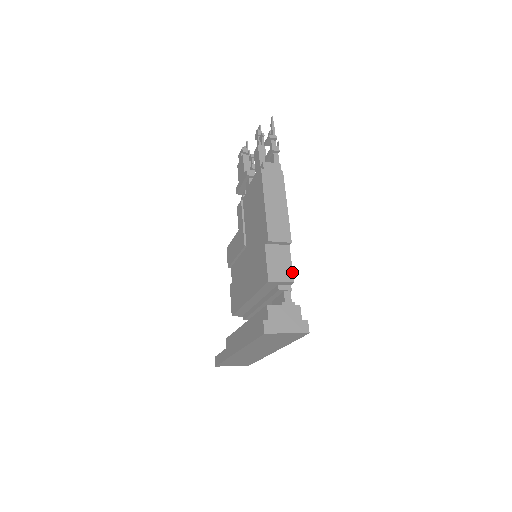
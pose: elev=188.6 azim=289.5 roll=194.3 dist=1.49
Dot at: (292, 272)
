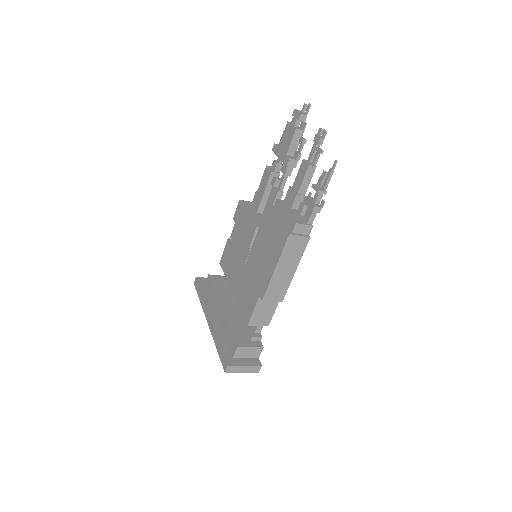
Dot at: (271, 319)
